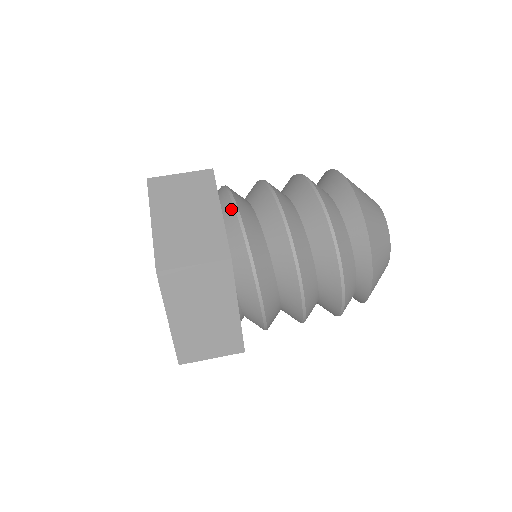
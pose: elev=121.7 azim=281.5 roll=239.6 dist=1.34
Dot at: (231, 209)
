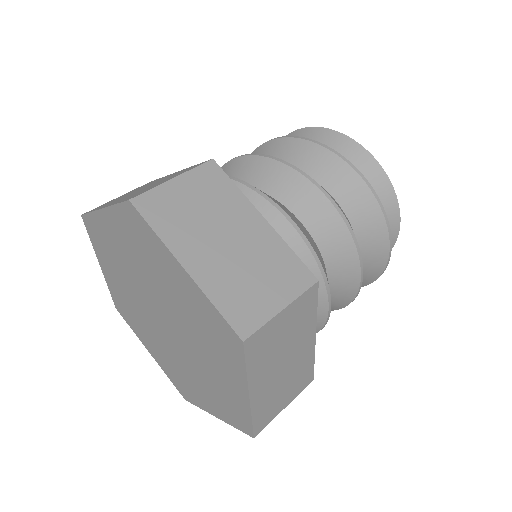
Dot at: occluded
